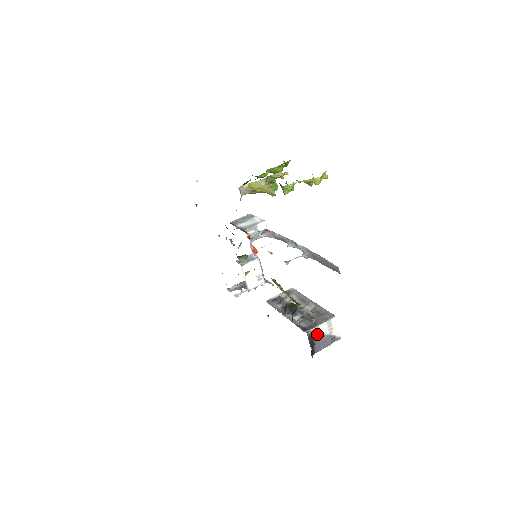
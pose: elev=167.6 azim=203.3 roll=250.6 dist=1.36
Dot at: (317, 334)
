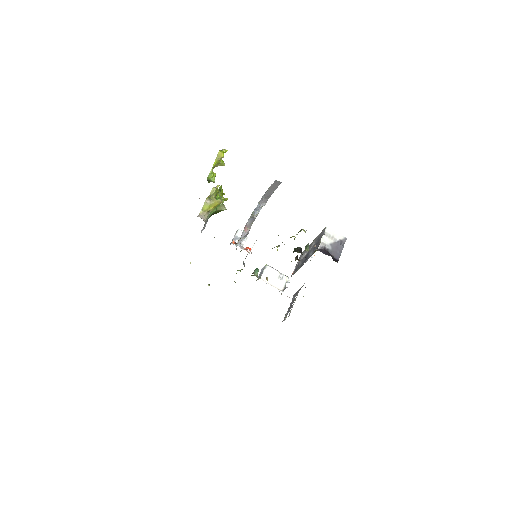
Dot at: (326, 247)
